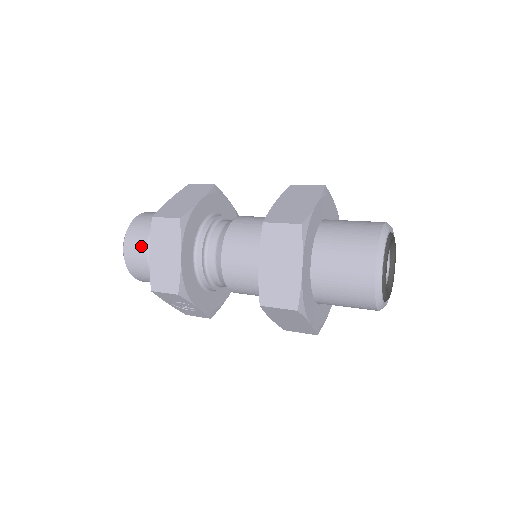
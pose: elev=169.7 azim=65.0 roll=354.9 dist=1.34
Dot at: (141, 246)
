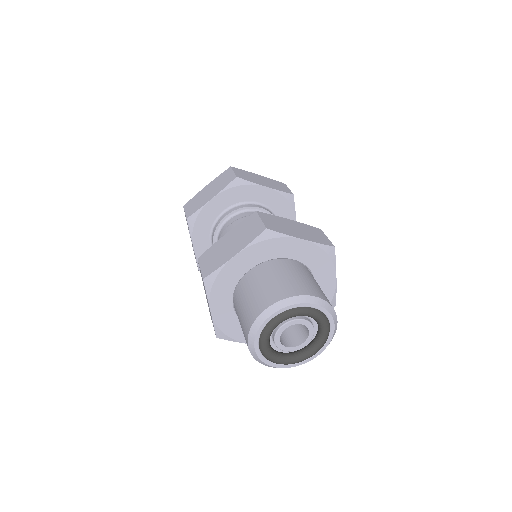
Dot at: occluded
